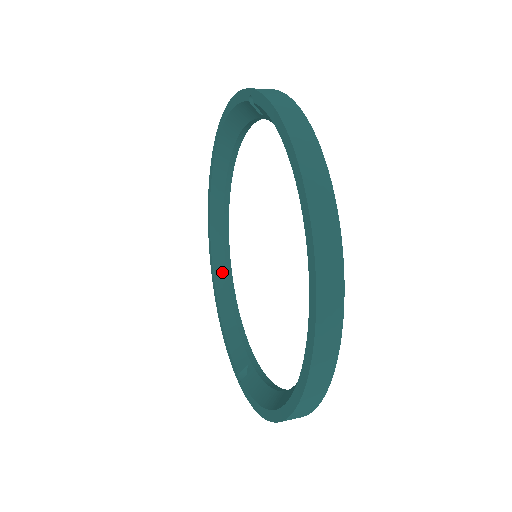
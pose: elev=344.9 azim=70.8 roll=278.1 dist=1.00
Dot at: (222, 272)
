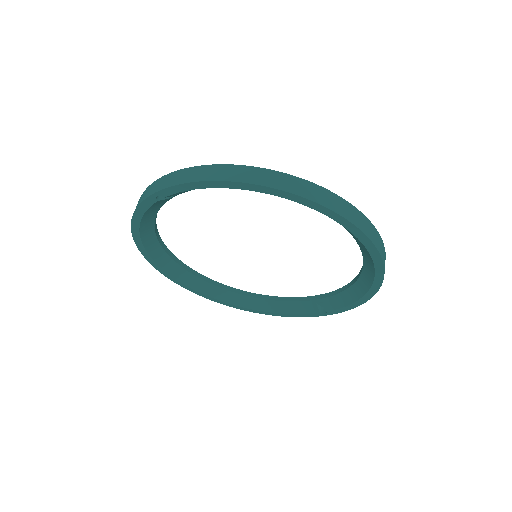
Dot at: (232, 296)
